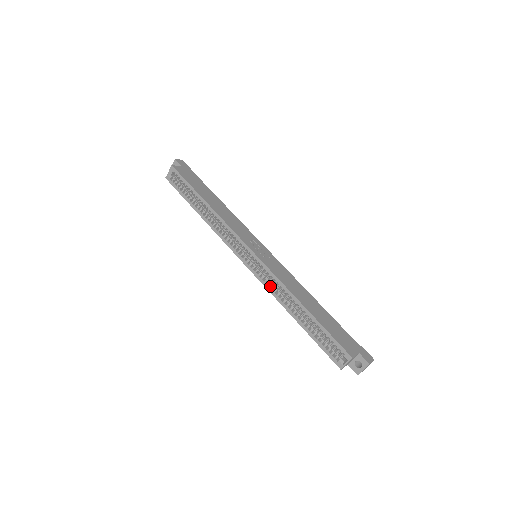
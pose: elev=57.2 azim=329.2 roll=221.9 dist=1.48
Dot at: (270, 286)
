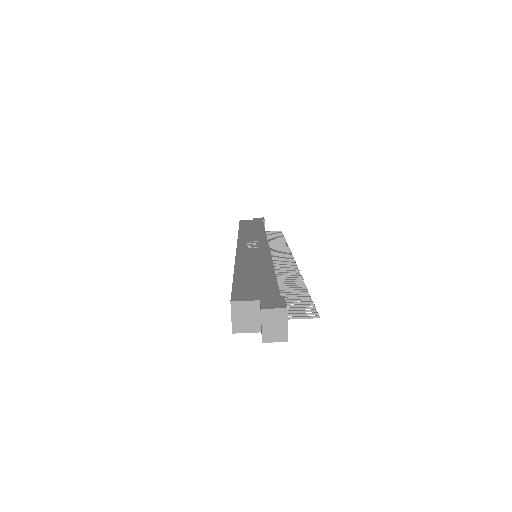
Dot at: occluded
